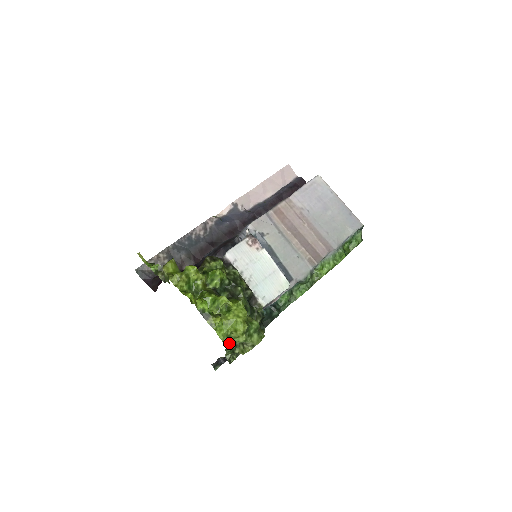
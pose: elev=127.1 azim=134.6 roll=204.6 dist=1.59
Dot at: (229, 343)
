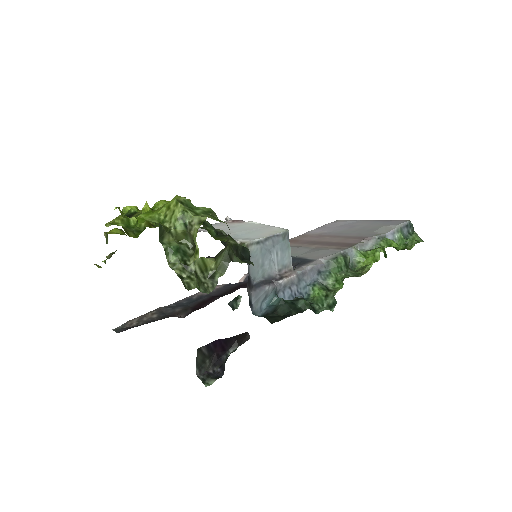
Dot at: (161, 225)
